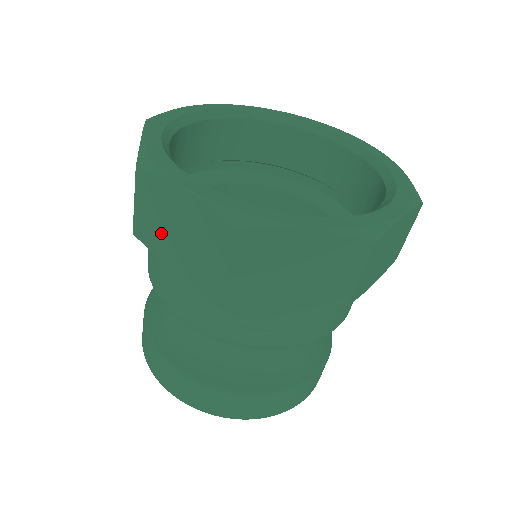
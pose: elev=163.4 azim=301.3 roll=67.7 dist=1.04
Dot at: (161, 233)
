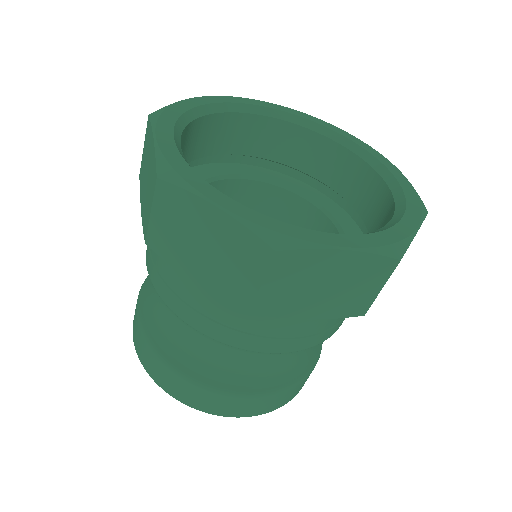
Dot at: (182, 246)
